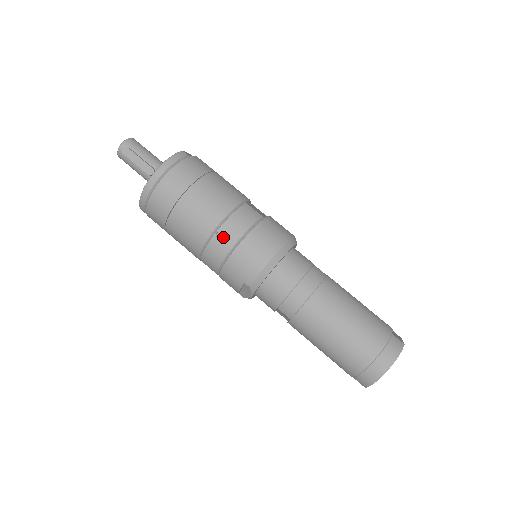
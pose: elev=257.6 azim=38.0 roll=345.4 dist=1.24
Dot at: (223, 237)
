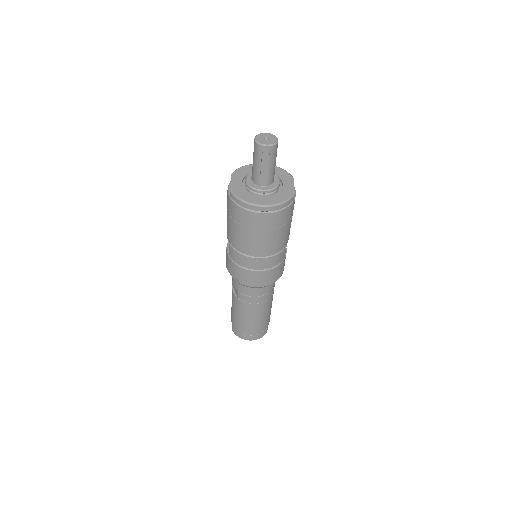
Dot at: (258, 263)
